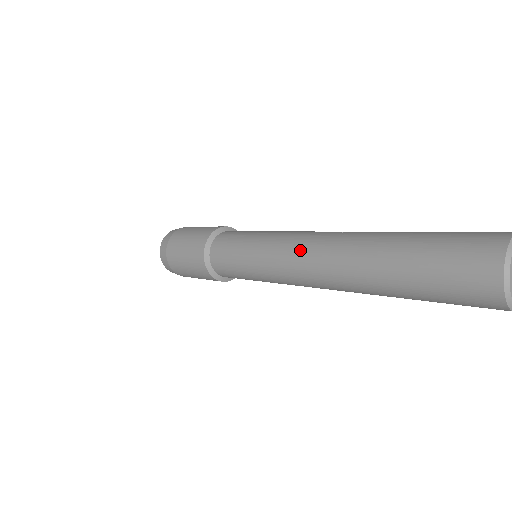
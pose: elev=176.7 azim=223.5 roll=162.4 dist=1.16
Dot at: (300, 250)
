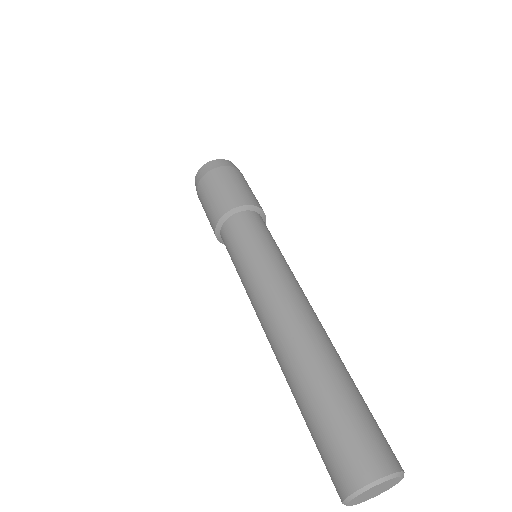
Dot at: (262, 319)
